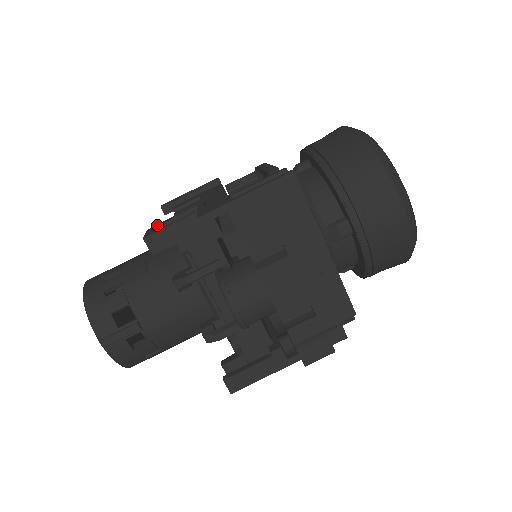
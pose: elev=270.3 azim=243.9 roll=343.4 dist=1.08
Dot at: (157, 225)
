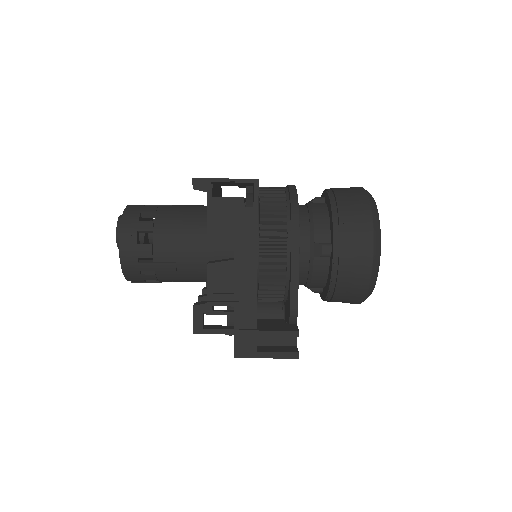
Dot at: (201, 309)
